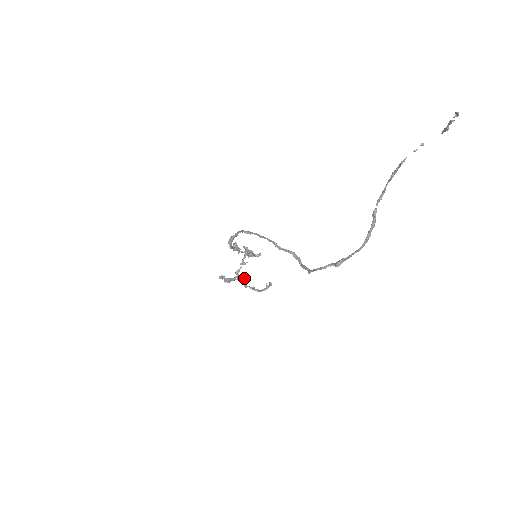
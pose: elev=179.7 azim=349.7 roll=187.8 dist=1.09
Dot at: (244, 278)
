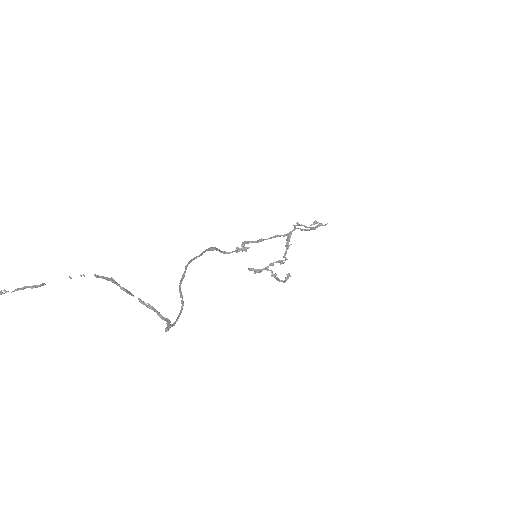
Dot at: occluded
